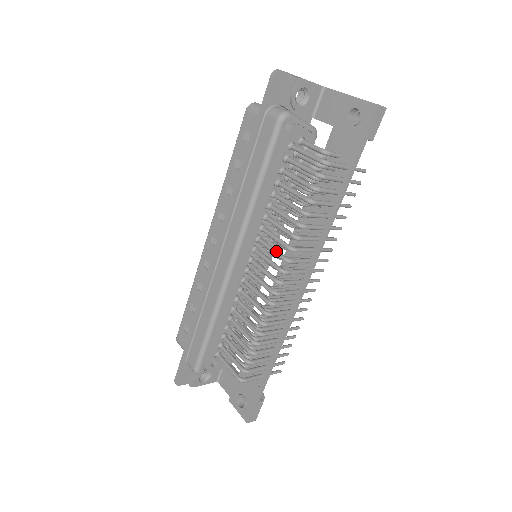
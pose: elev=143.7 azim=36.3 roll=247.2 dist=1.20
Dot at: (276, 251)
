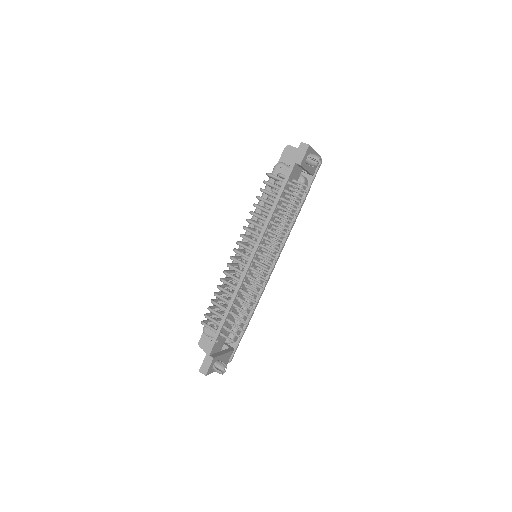
Dot at: (244, 234)
